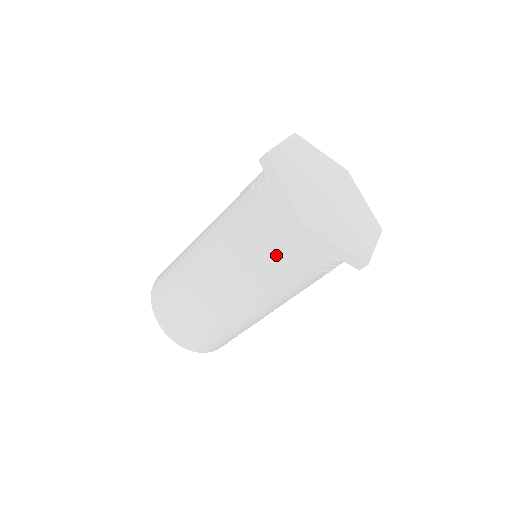
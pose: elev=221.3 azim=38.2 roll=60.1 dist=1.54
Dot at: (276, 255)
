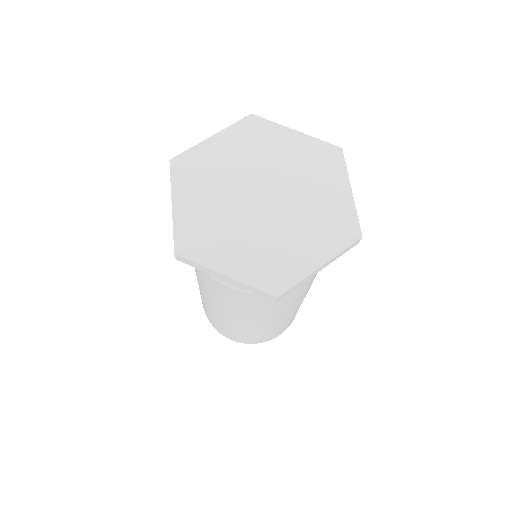
Dot at: occluded
